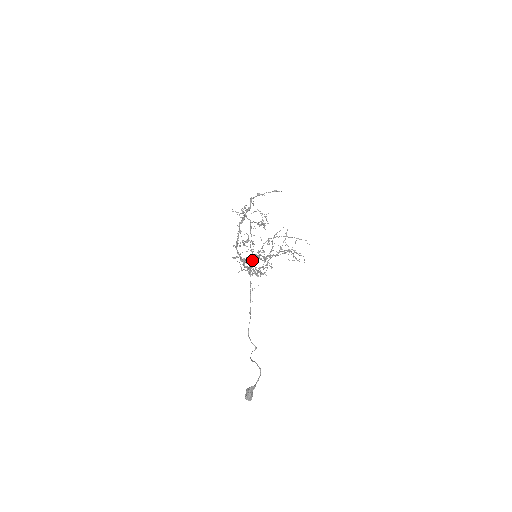
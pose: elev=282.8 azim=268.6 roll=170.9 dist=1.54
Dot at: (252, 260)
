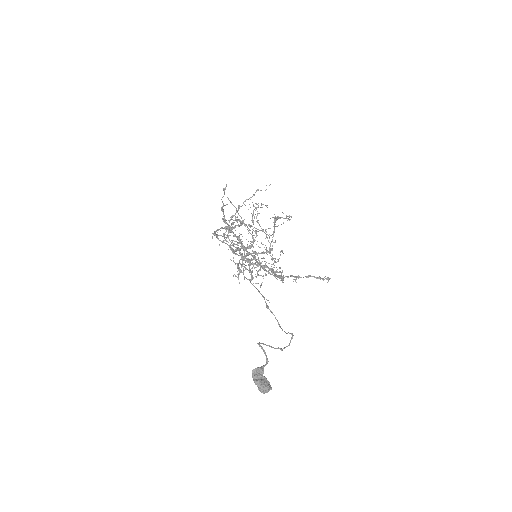
Dot at: occluded
